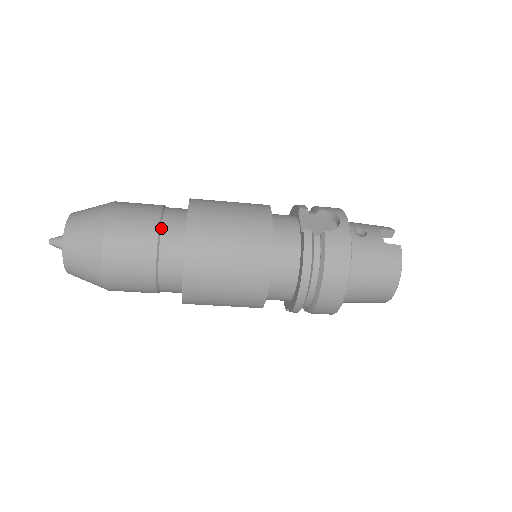
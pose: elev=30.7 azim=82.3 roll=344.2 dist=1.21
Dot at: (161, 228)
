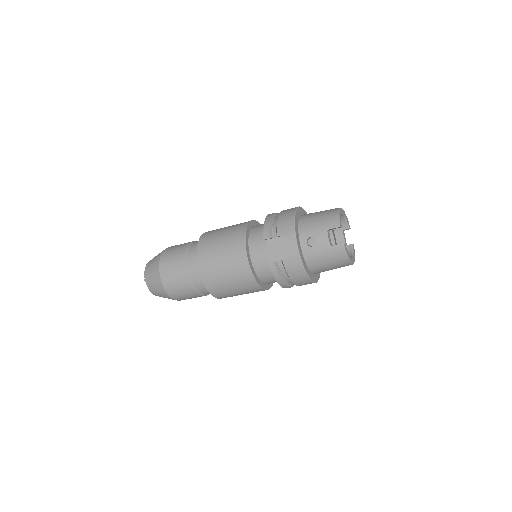
Dot at: (190, 278)
